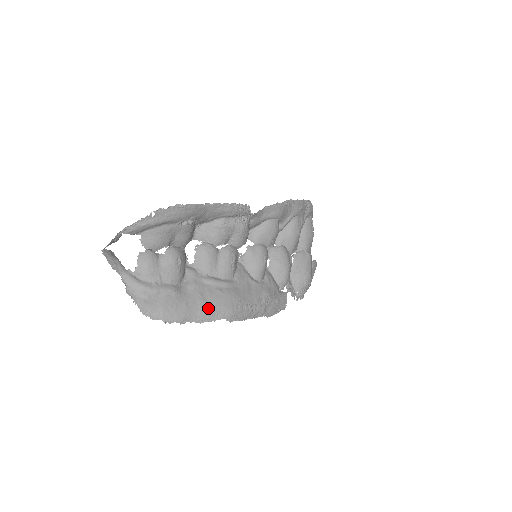
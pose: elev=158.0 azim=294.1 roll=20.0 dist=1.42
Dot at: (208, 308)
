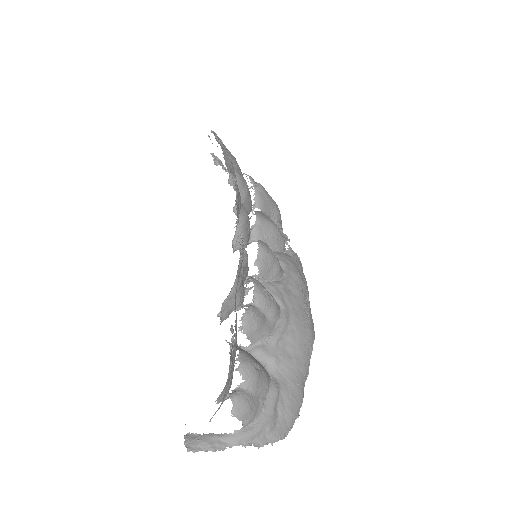
Dot at: (303, 359)
